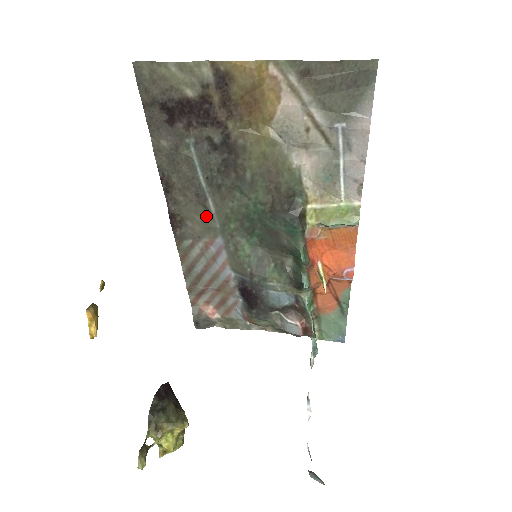
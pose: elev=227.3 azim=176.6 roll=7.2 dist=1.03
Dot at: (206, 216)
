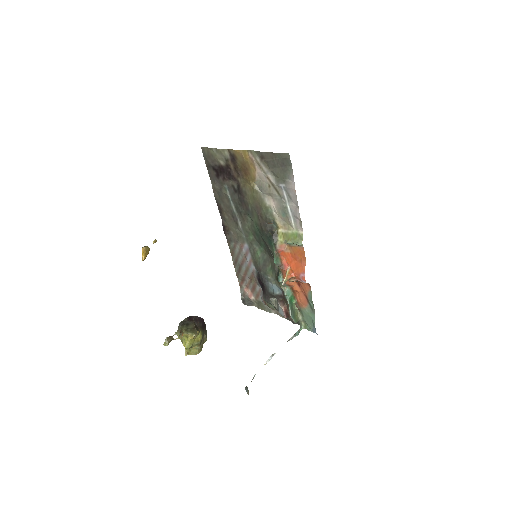
Dot at: (238, 229)
